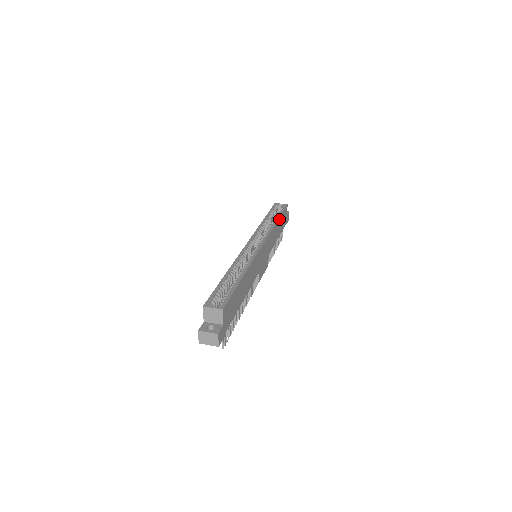
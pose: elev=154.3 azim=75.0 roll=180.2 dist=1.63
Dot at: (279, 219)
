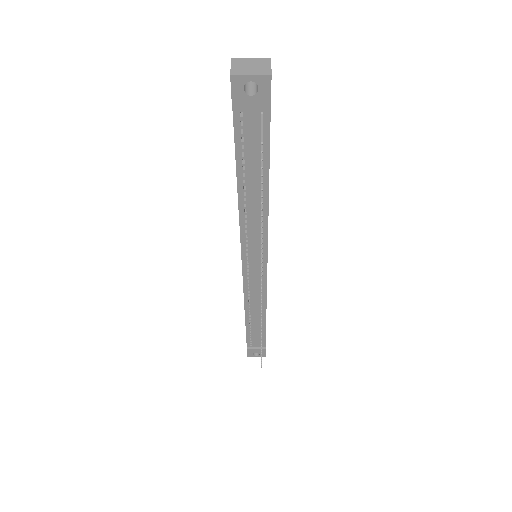
Dot at: occluded
